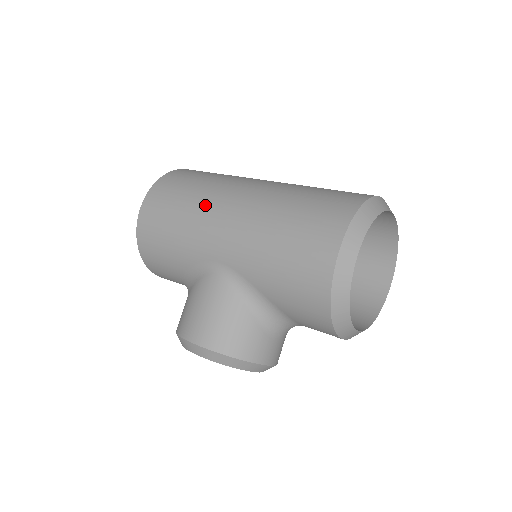
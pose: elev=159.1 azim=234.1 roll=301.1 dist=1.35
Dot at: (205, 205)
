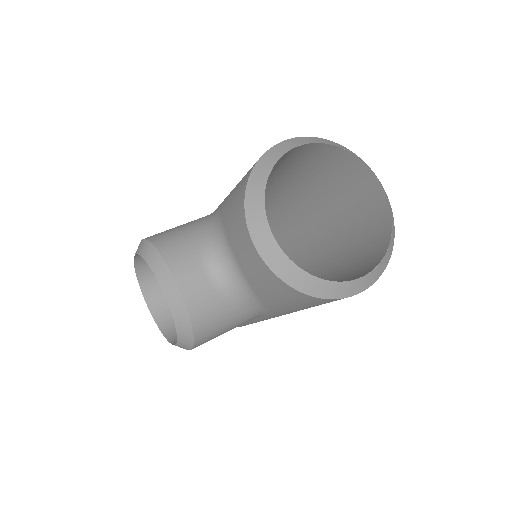
Dot at: occluded
